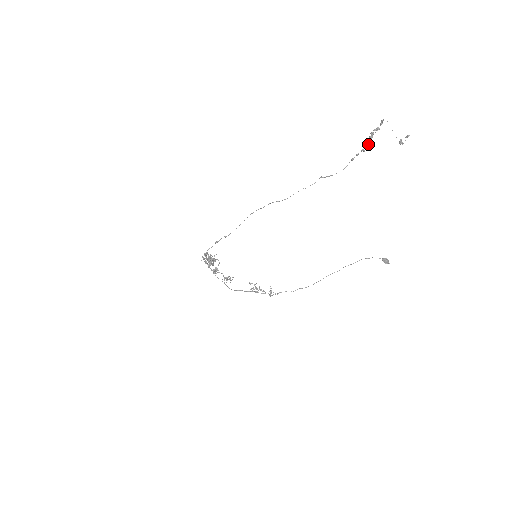
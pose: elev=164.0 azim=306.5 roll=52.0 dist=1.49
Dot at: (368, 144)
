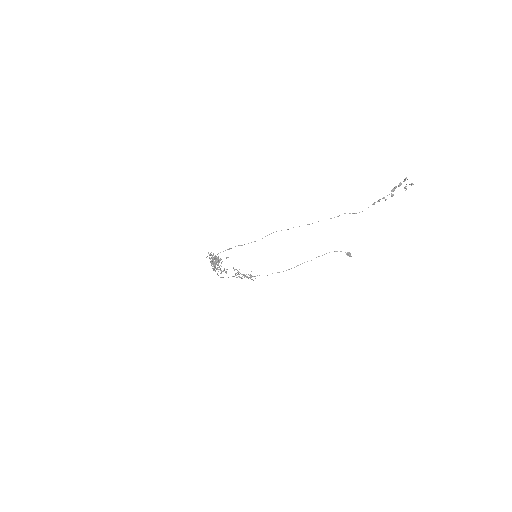
Dot at: (391, 195)
